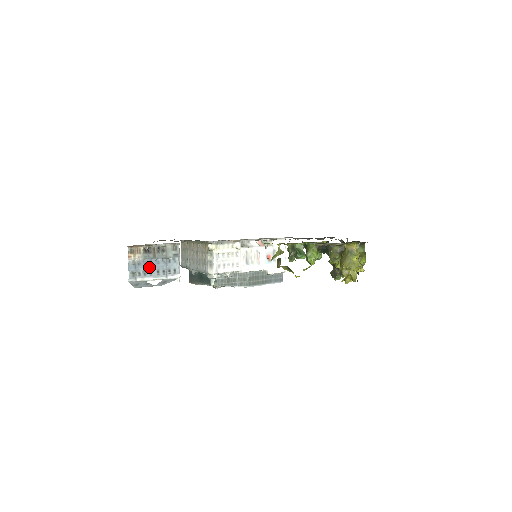
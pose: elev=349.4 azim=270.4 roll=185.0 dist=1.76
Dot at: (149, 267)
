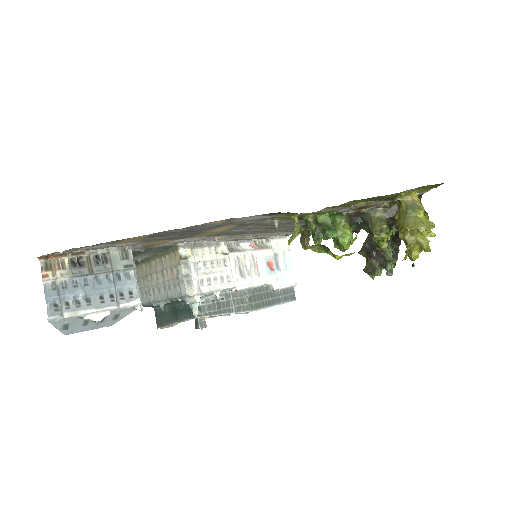
Dot at: (84, 291)
